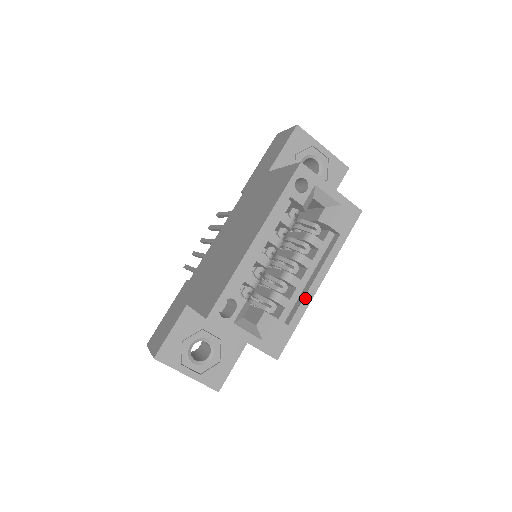
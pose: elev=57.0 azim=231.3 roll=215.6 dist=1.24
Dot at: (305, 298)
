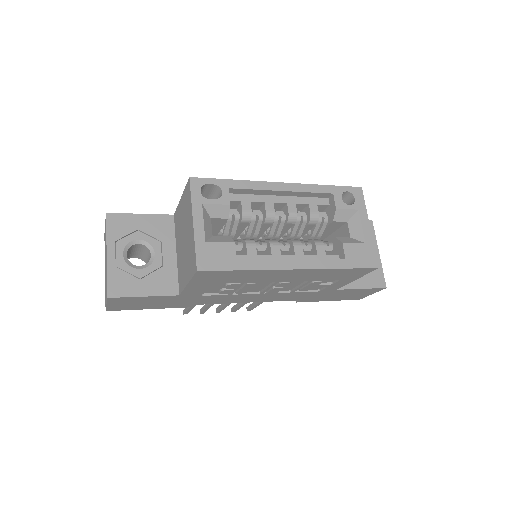
Dot at: (272, 261)
